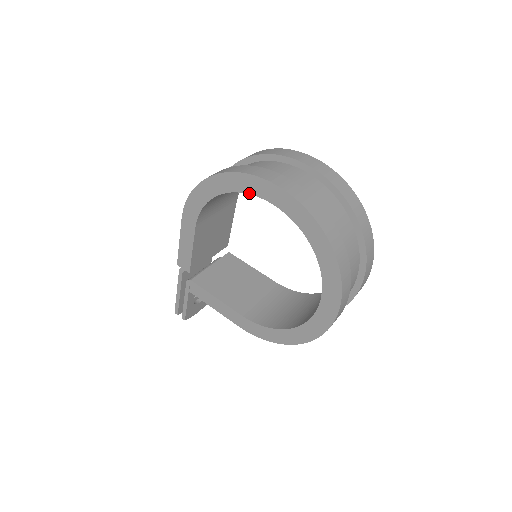
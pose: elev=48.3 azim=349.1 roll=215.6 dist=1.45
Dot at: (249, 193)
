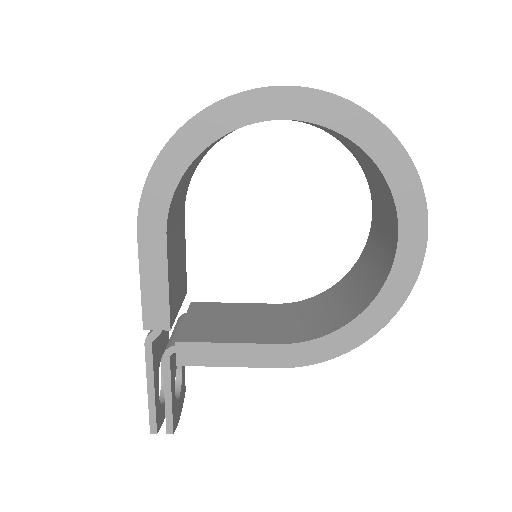
Dot at: (250, 123)
